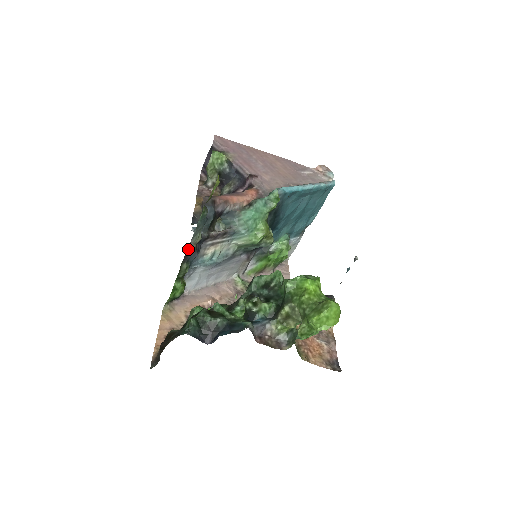
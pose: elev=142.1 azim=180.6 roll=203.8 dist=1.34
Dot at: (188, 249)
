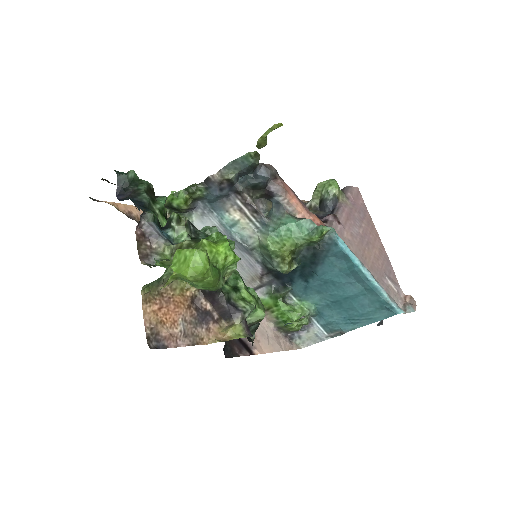
Dot at: (215, 175)
